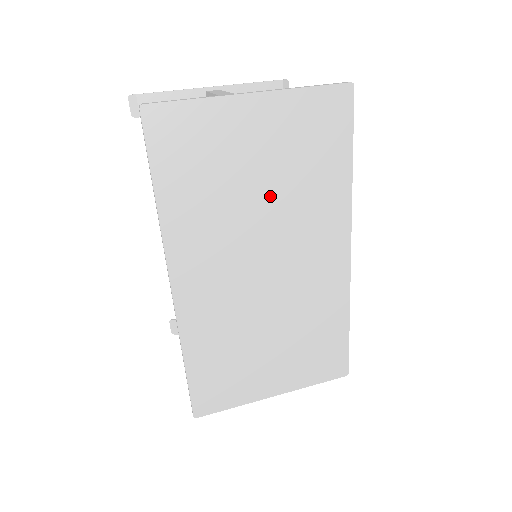
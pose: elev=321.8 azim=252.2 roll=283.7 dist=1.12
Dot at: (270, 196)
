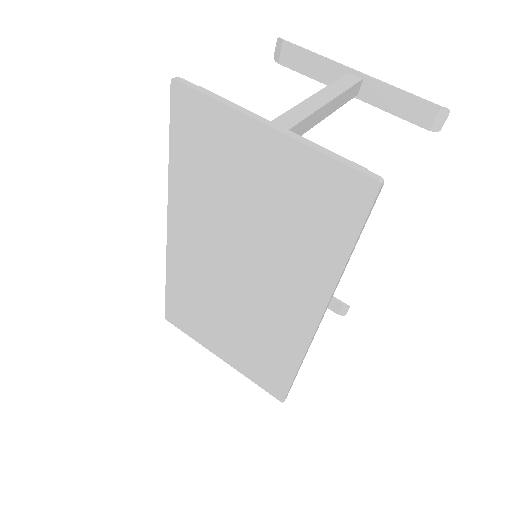
Dot at: (258, 223)
